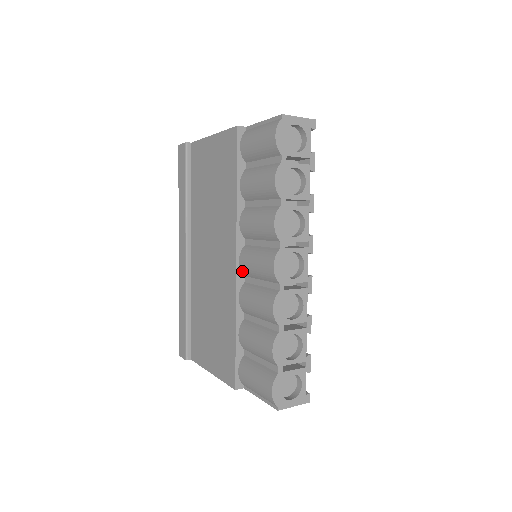
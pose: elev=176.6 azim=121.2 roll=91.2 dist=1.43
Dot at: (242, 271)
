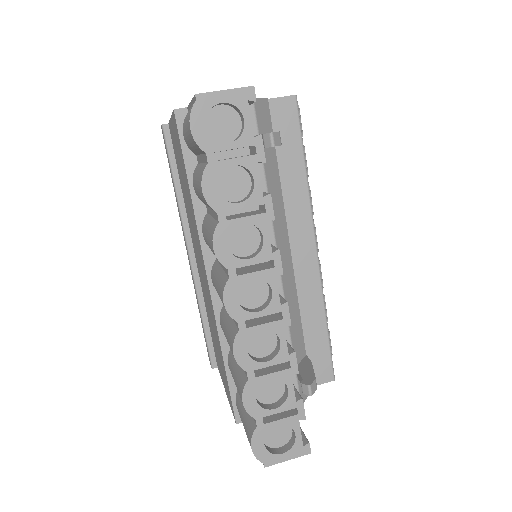
Dot at: occluded
